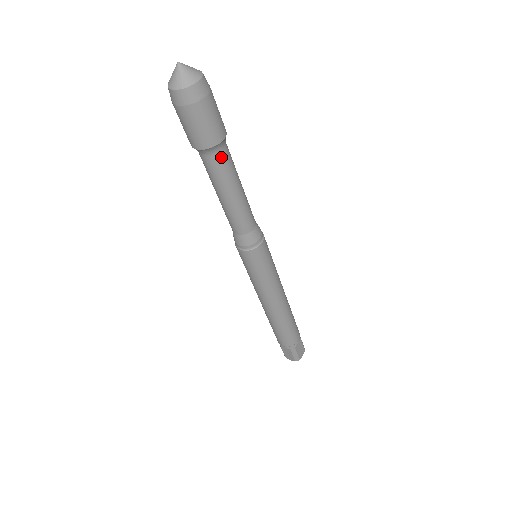
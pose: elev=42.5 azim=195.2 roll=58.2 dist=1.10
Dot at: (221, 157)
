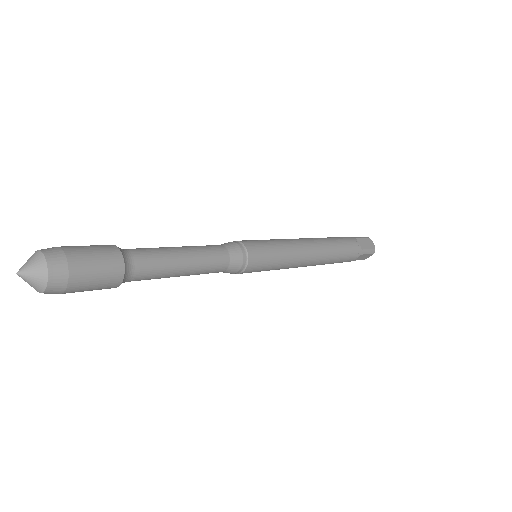
Dot at: occluded
